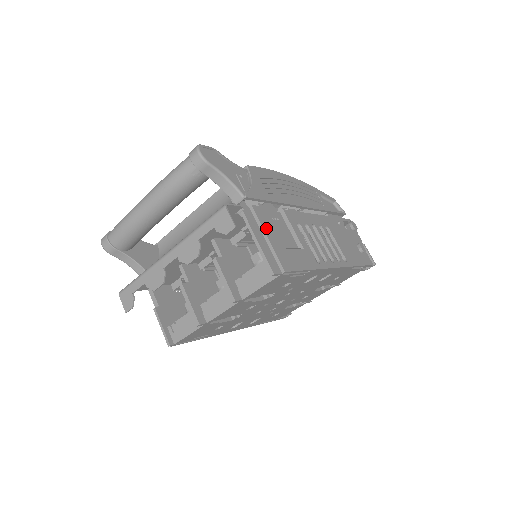
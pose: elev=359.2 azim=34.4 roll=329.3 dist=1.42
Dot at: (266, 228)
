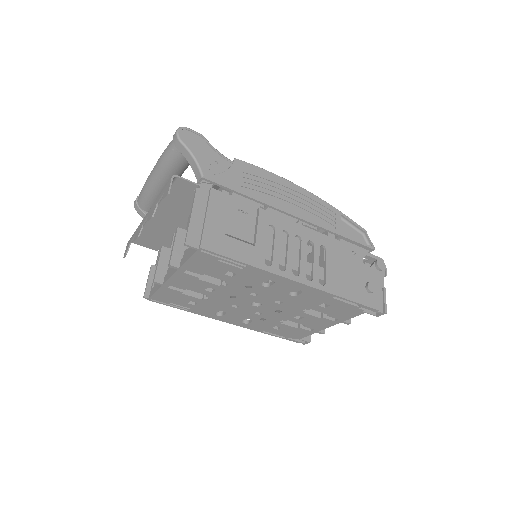
Dot at: (212, 210)
